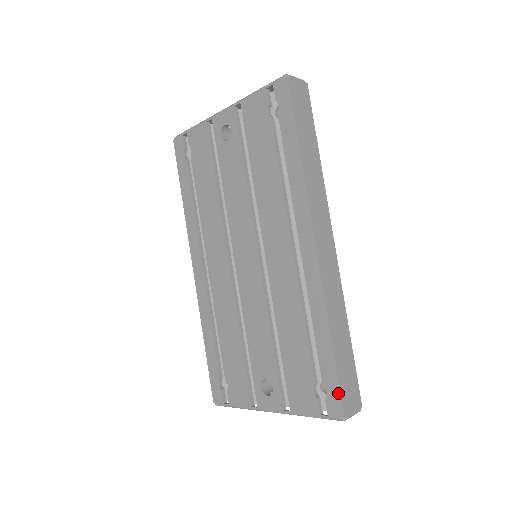
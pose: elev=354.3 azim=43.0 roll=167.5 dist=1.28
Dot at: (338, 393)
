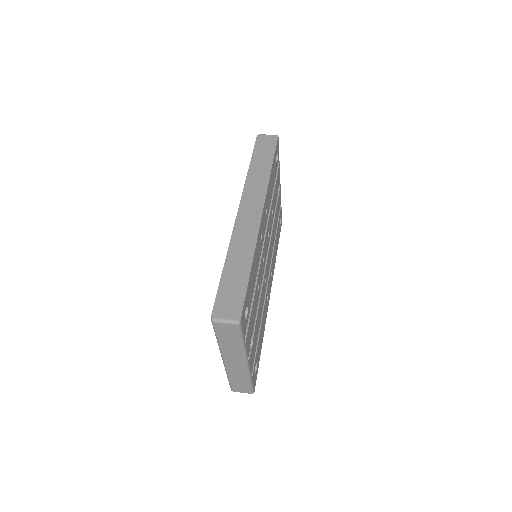
Dot at: (215, 300)
